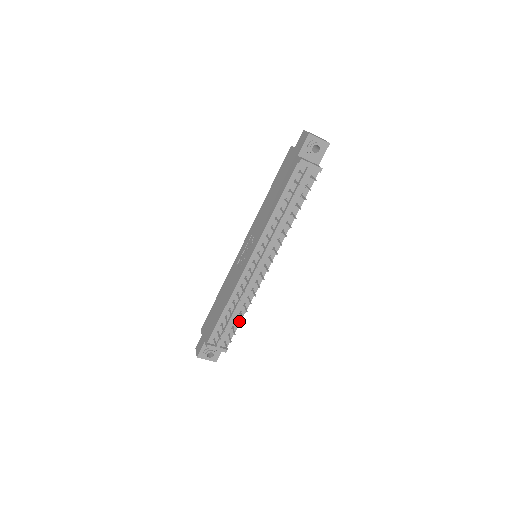
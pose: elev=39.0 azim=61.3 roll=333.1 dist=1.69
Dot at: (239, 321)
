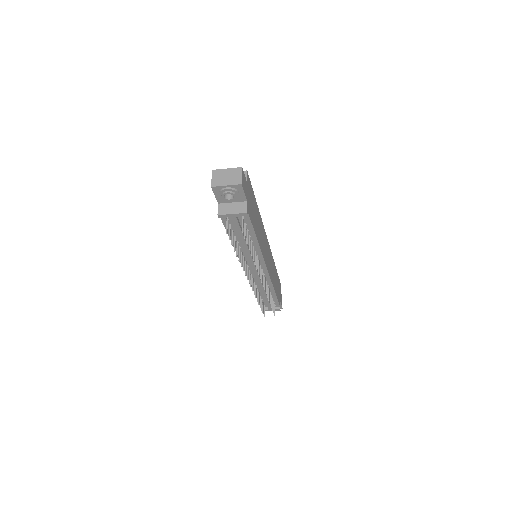
Dot at: (275, 296)
